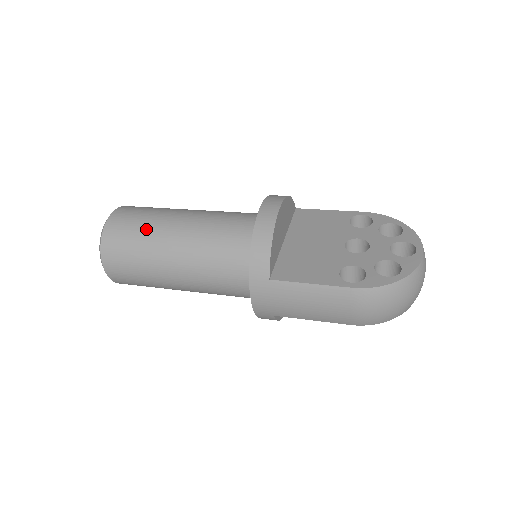
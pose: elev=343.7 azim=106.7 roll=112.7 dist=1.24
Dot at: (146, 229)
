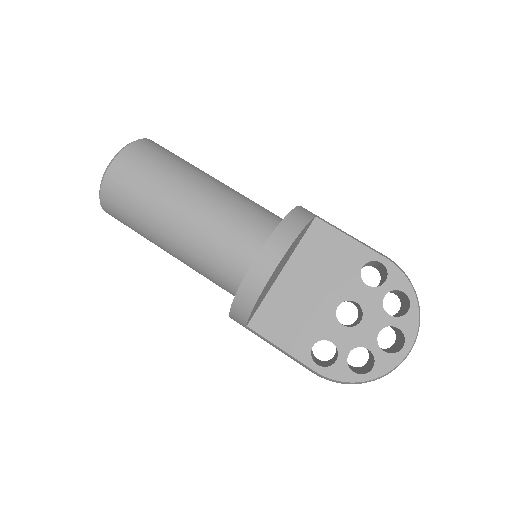
Dot at: (143, 209)
